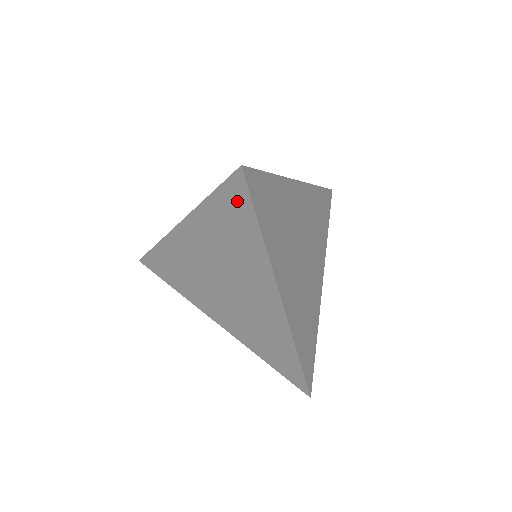
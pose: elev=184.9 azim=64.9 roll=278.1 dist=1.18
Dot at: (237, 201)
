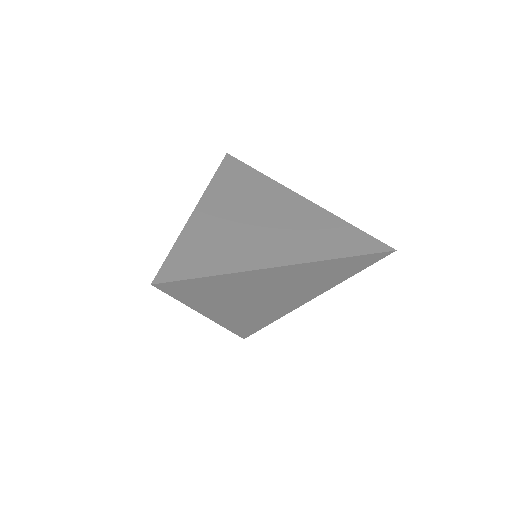
Dot at: occluded
